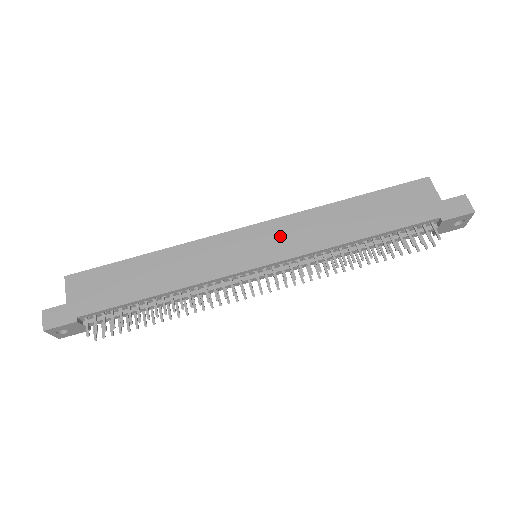
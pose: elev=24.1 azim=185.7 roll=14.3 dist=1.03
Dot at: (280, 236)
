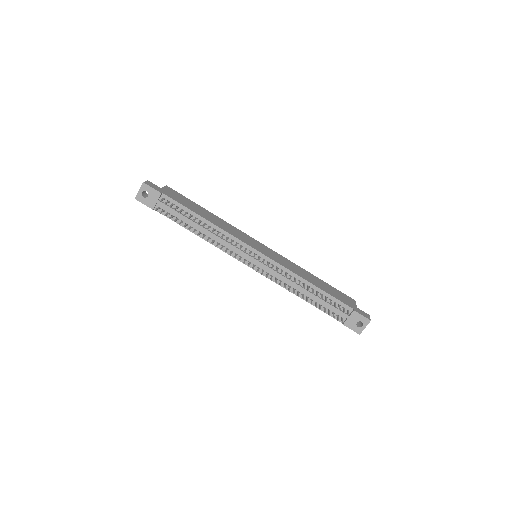
Dot at: (276, 256)
